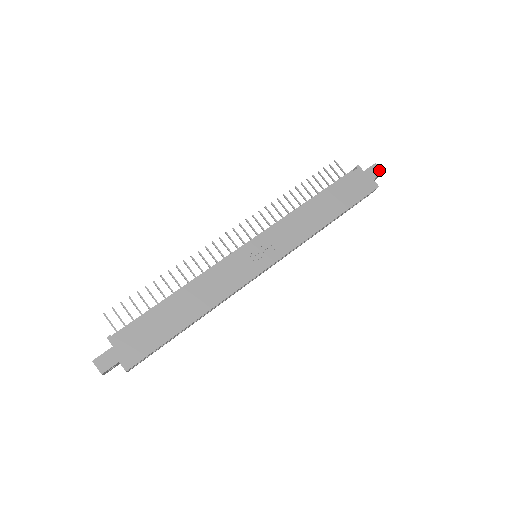
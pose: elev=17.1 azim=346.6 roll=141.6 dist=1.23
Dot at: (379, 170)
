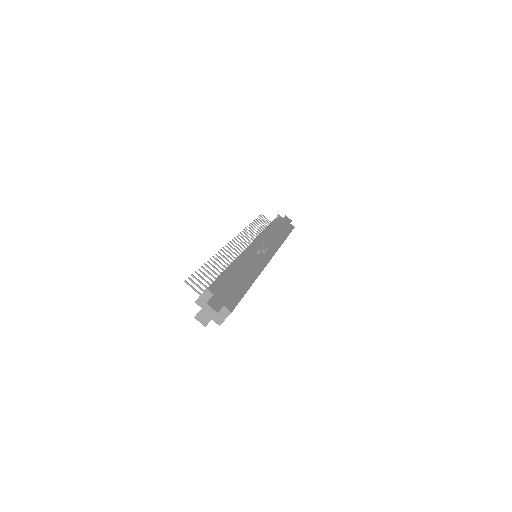
Dot at: (289, 219)
